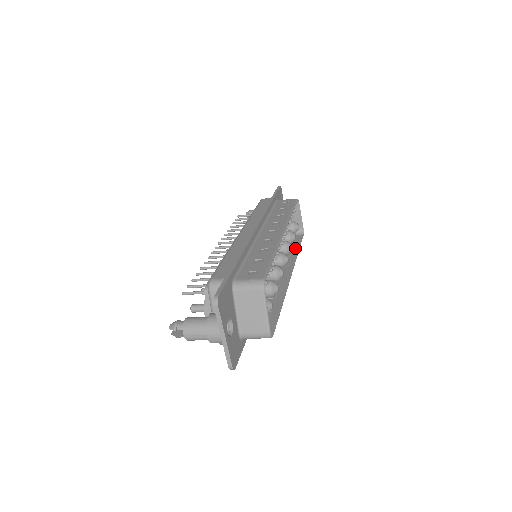
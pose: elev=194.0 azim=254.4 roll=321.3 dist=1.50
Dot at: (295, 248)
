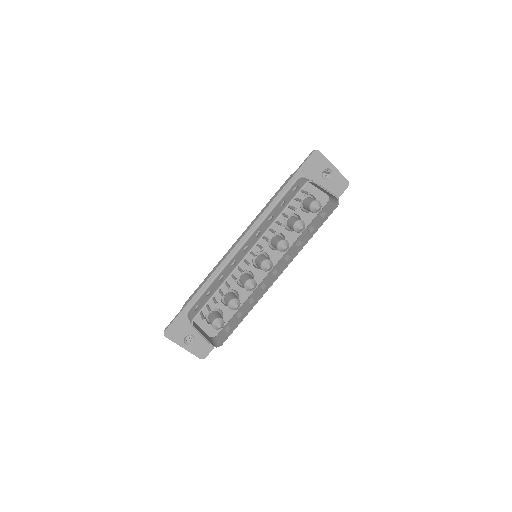
Dot at: (313, 231)
